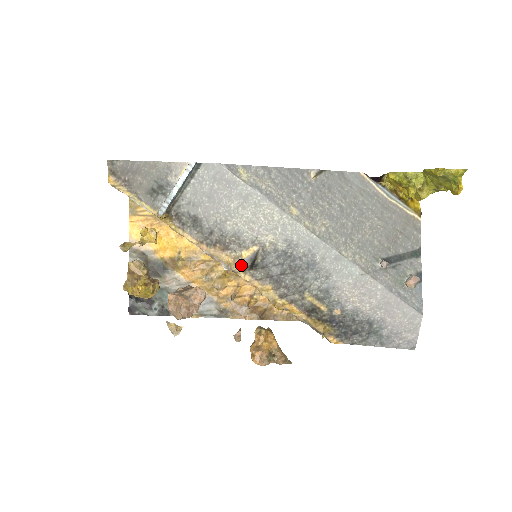
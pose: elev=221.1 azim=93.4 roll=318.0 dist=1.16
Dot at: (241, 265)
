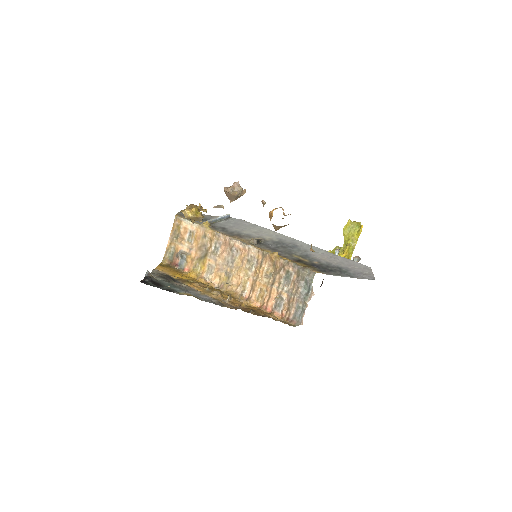
Dot at: (250, 242)
